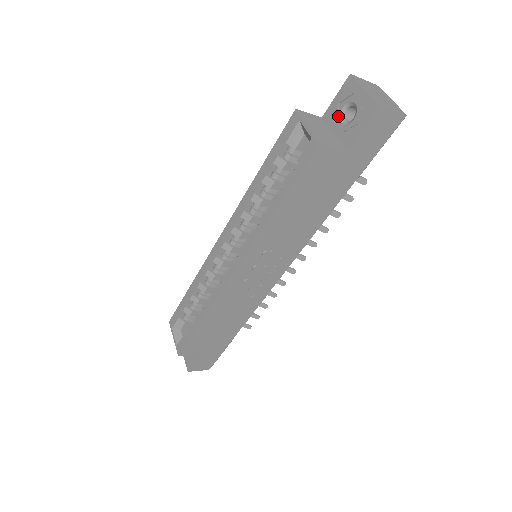
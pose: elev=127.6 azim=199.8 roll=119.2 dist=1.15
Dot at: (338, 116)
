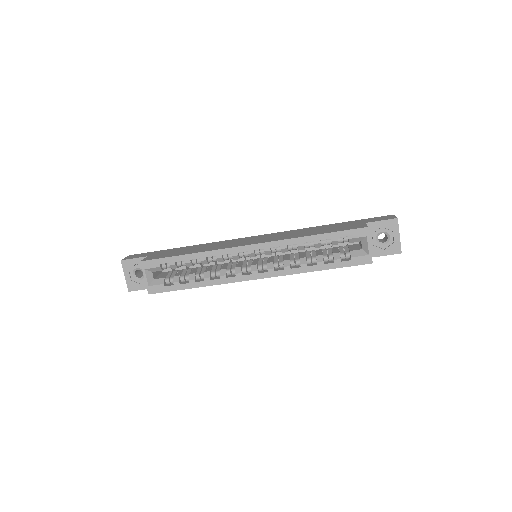
Dot at: (376, 233)
